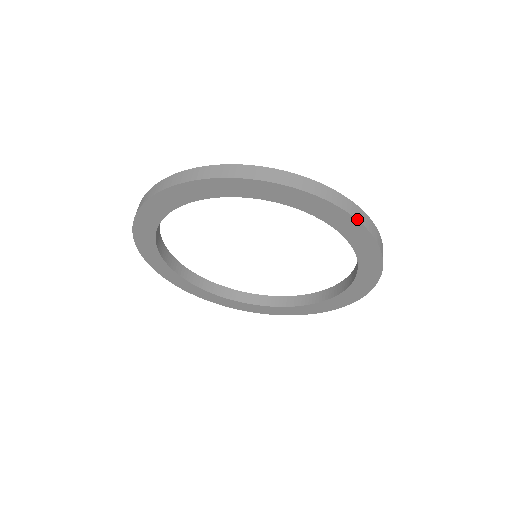
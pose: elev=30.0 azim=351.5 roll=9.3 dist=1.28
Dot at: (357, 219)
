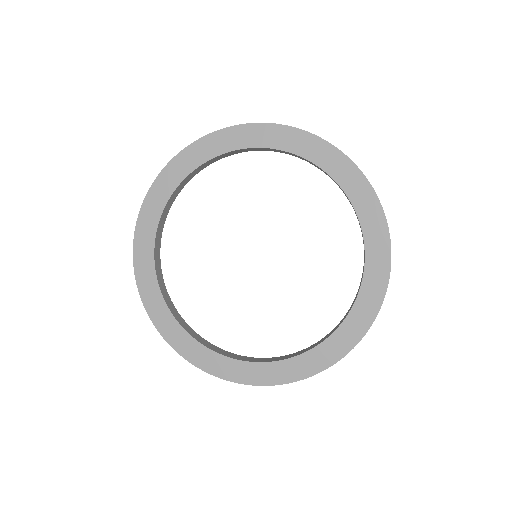
Dot at: occluded
